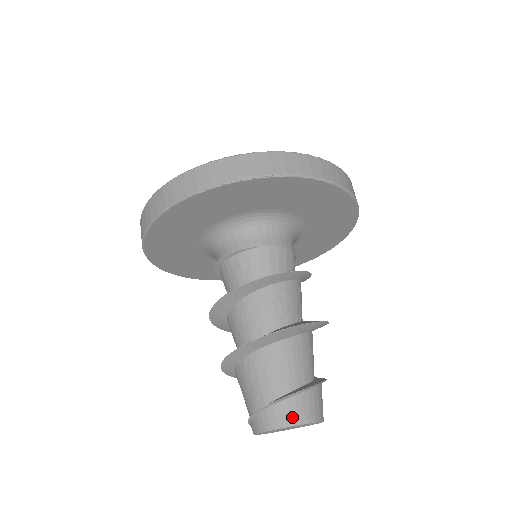
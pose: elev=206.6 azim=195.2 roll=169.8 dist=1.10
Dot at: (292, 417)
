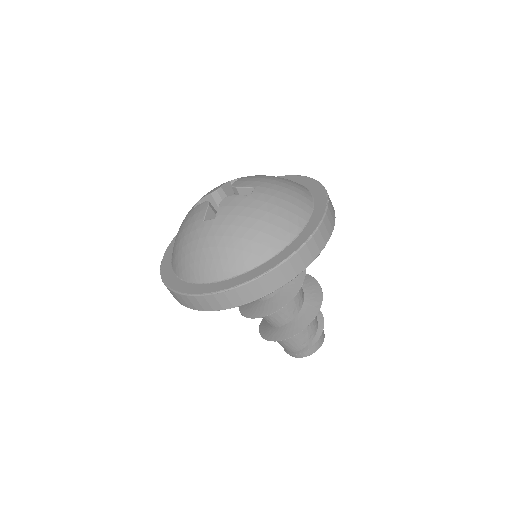
Dot at: (322, 341)
